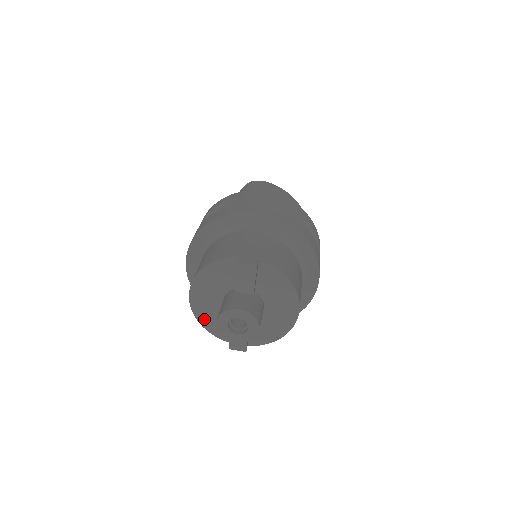
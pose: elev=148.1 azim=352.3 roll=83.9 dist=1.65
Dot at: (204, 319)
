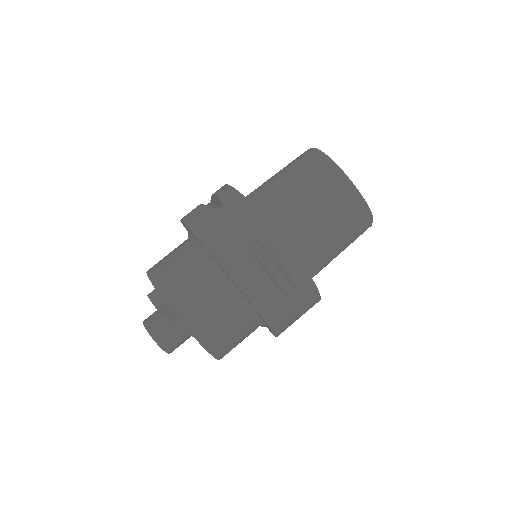
Dot at: occluded
